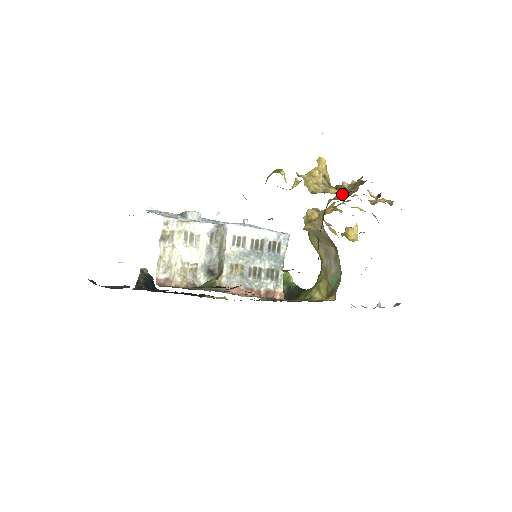
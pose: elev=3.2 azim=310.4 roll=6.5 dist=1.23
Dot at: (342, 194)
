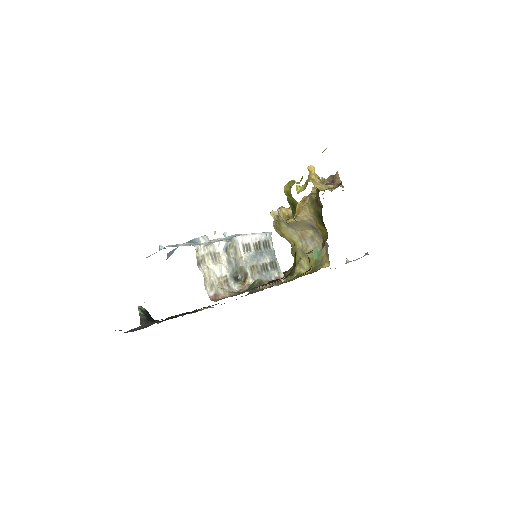
Dot at: occluded
